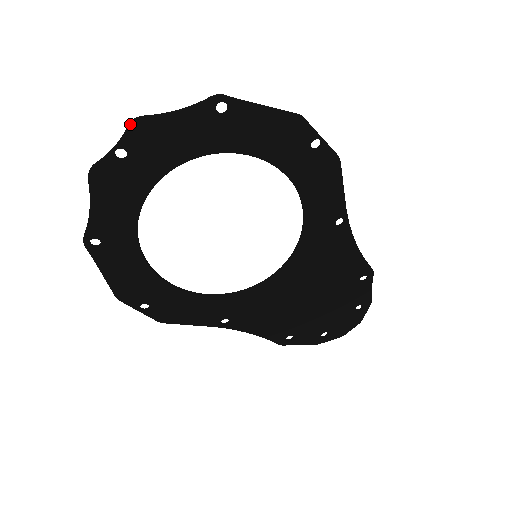
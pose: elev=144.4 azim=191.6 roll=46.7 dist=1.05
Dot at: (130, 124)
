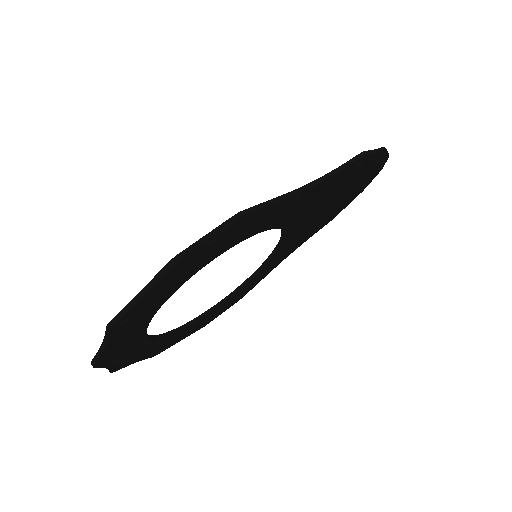
Dot at: occluded
